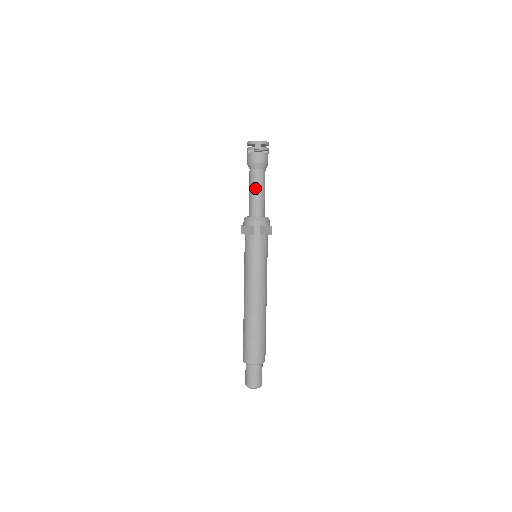
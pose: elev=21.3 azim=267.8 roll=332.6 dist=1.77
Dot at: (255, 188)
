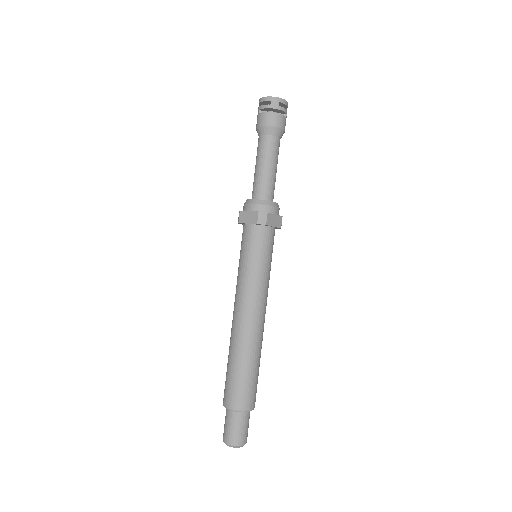
Dot at: (264, 161)
